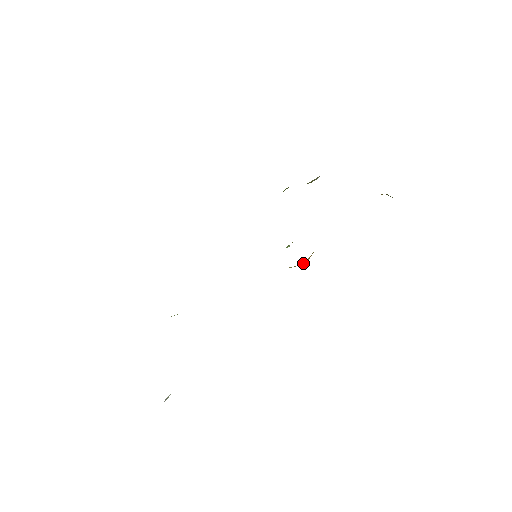
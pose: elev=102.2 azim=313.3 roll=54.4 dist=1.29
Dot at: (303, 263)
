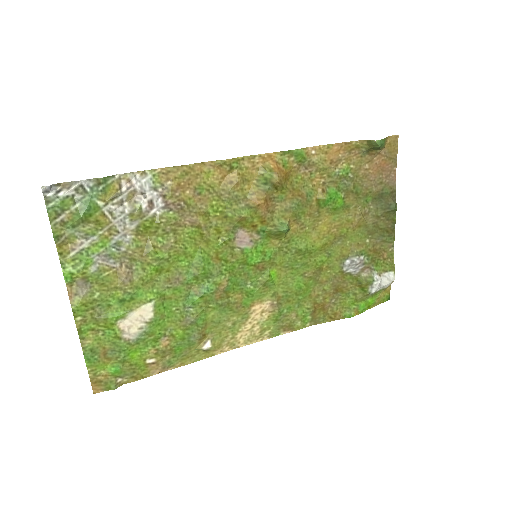
Dot at: (270, 172)
